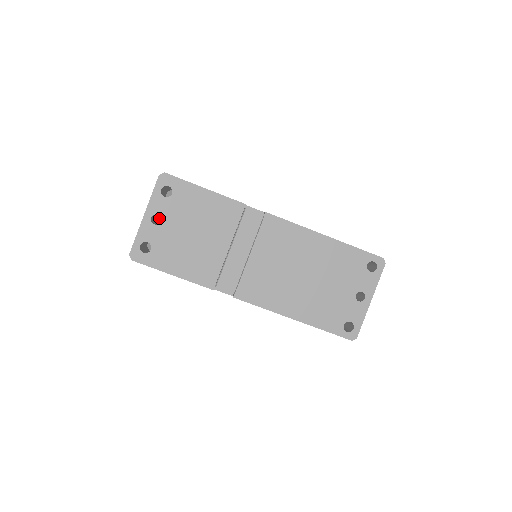
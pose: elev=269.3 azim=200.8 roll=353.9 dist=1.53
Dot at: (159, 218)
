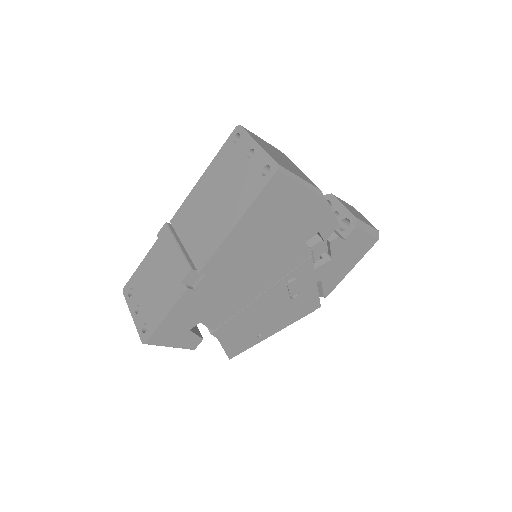
Dot at: occluded
